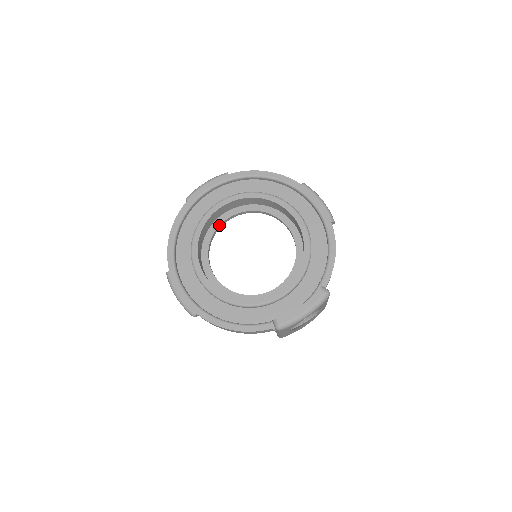
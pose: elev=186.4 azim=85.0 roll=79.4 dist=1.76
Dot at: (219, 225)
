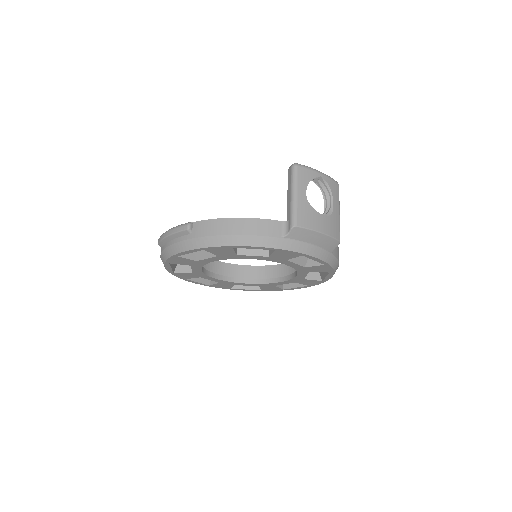
Dot at: (213, 273)
